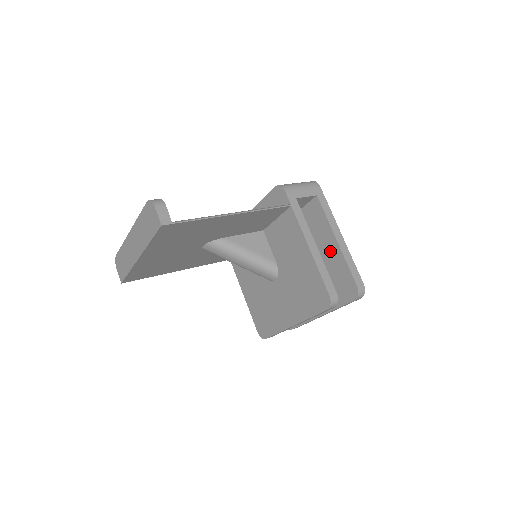
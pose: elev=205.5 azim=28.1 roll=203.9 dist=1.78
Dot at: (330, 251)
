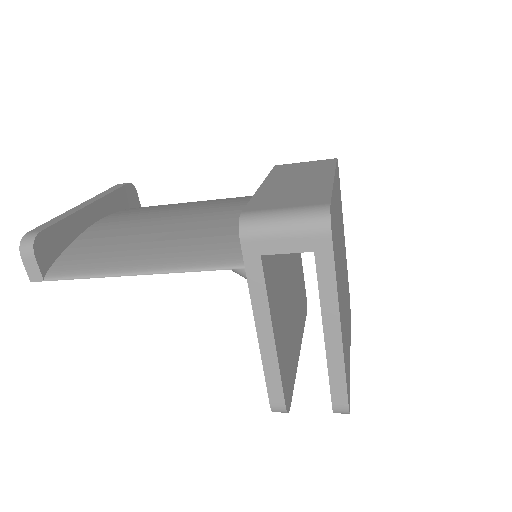
Dot at: occluded
